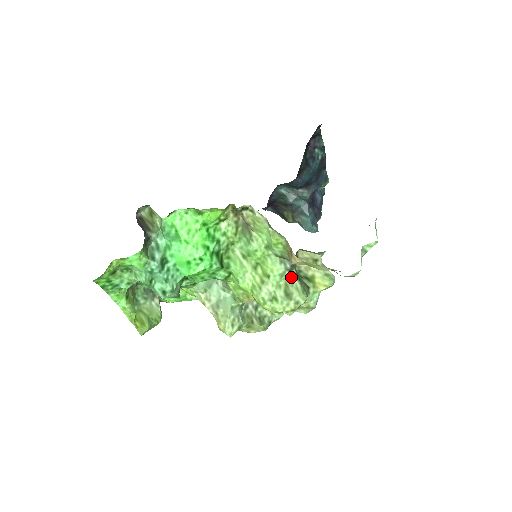
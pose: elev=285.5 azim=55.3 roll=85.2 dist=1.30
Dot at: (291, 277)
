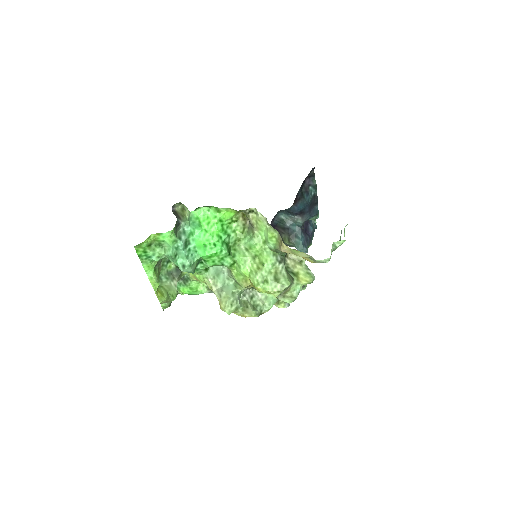
Dot at: (280, 267)
